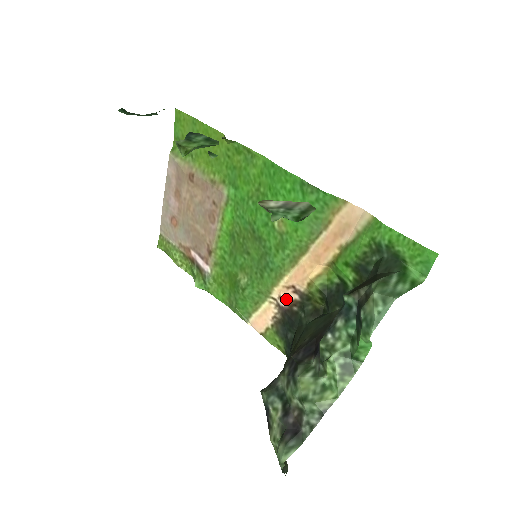
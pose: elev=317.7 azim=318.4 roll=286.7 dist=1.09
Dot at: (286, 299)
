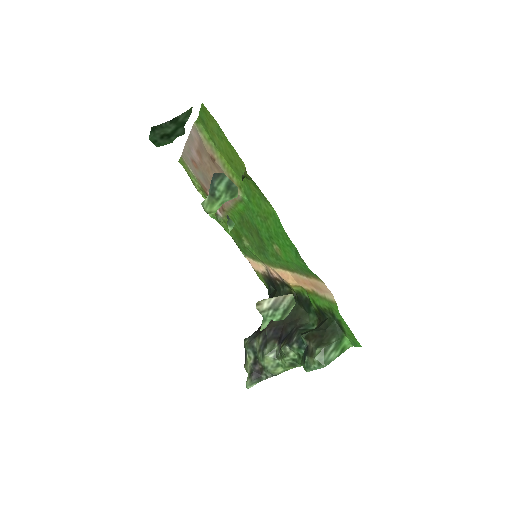
Dot at: (273, 274)
